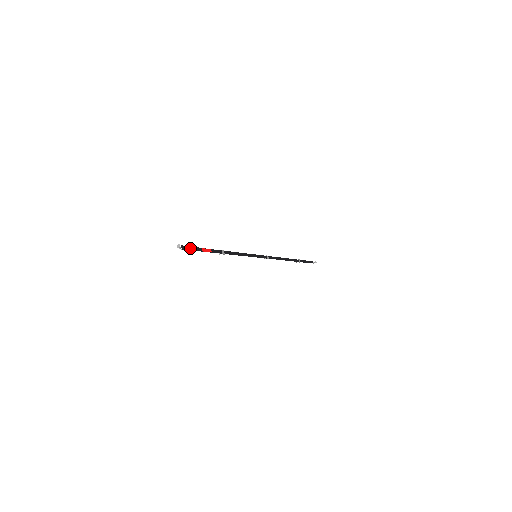
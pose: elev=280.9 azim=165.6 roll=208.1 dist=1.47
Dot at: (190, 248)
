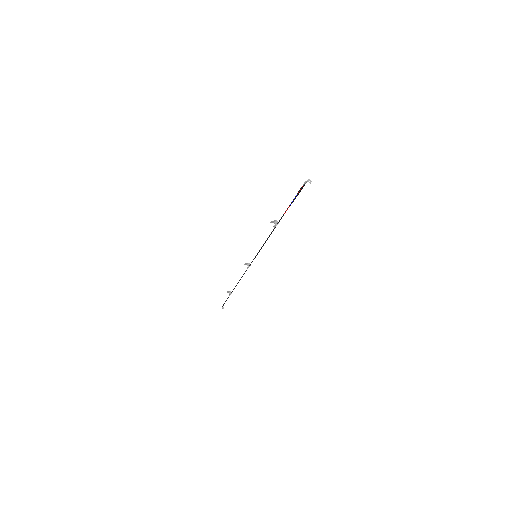
Dot at: occluded
